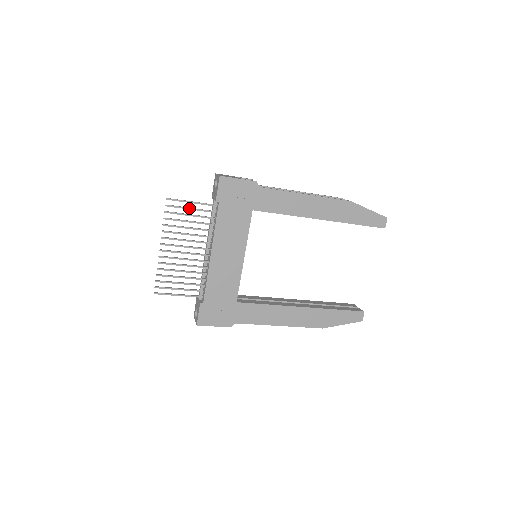
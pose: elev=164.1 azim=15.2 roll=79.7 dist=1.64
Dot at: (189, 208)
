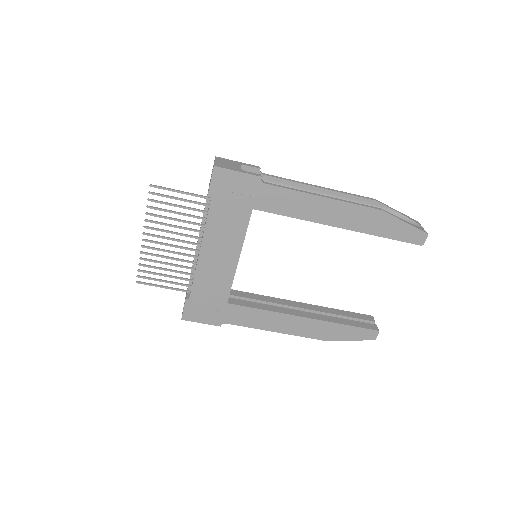
Dot at: (177, 198)
